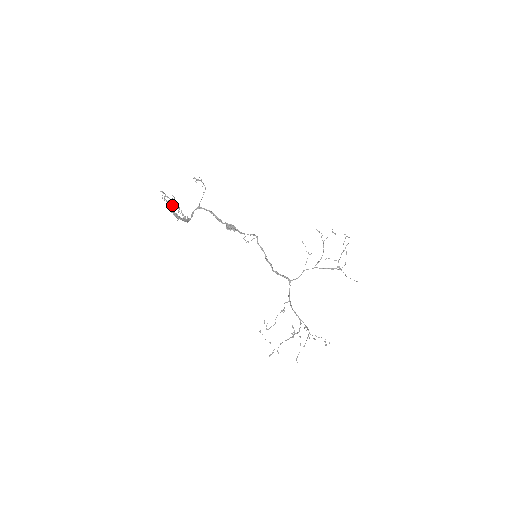
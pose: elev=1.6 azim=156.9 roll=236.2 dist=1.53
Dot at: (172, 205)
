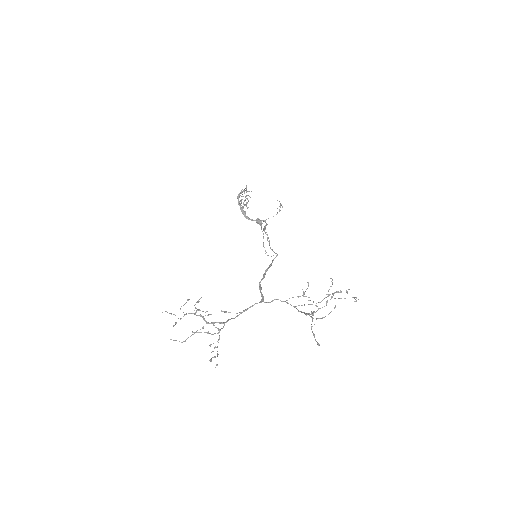
Dot at: (242, 192)
